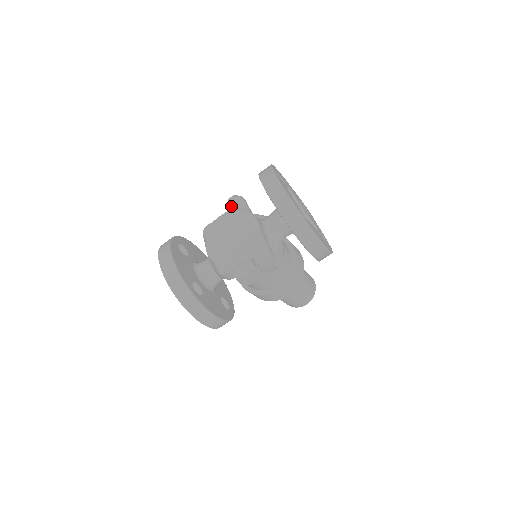
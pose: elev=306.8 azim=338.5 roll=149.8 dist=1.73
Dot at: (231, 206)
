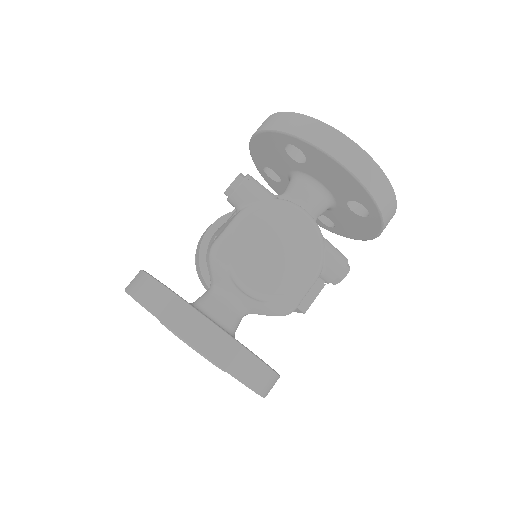
Dot at: (249, 197)
